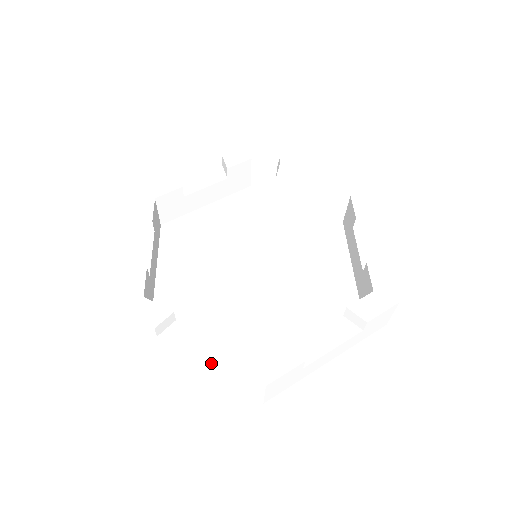
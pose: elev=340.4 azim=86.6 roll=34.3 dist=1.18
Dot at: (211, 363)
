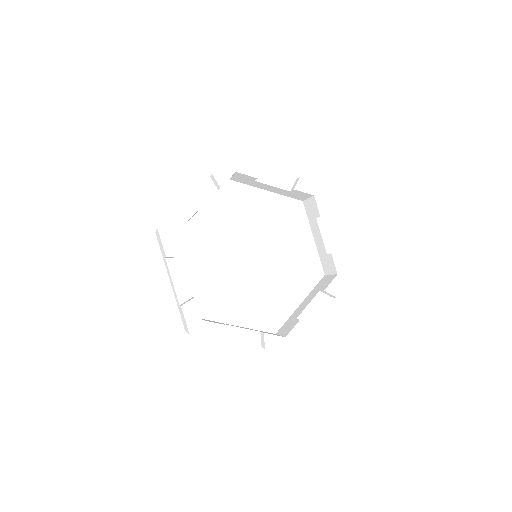
Dot at: (253, 345)
